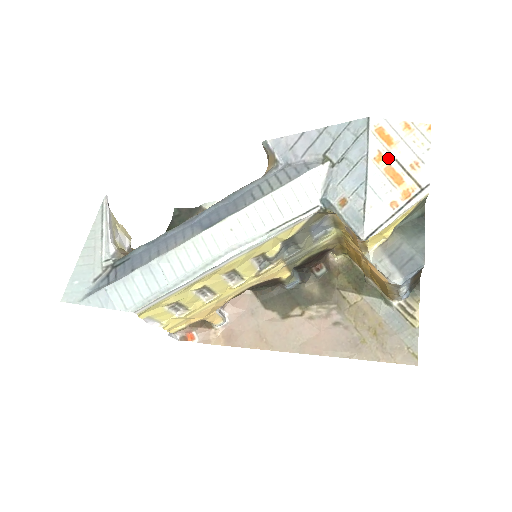
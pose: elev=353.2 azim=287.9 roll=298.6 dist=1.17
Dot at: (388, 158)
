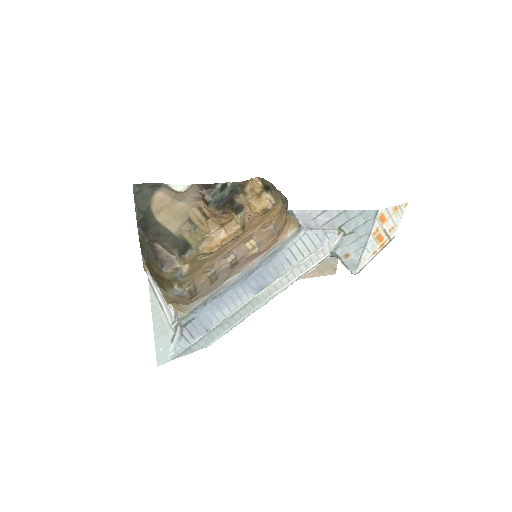
Dot at: (380, 230)
